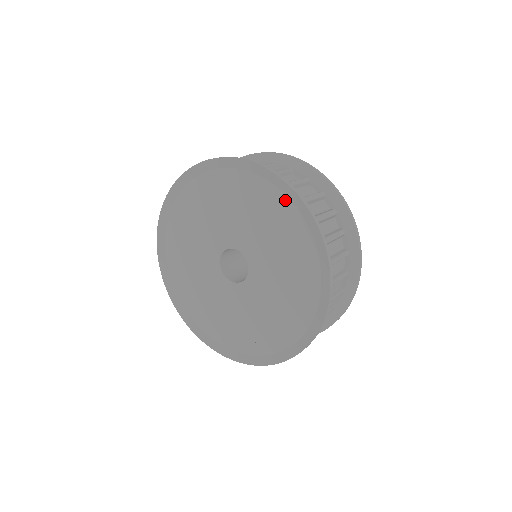
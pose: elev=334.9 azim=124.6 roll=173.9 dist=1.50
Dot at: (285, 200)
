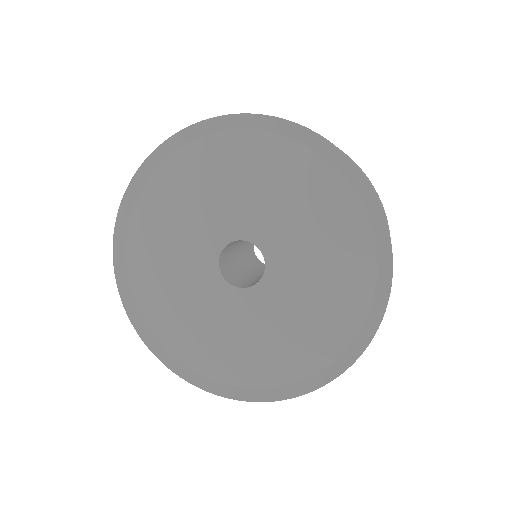
Dot at: (299, 147)
